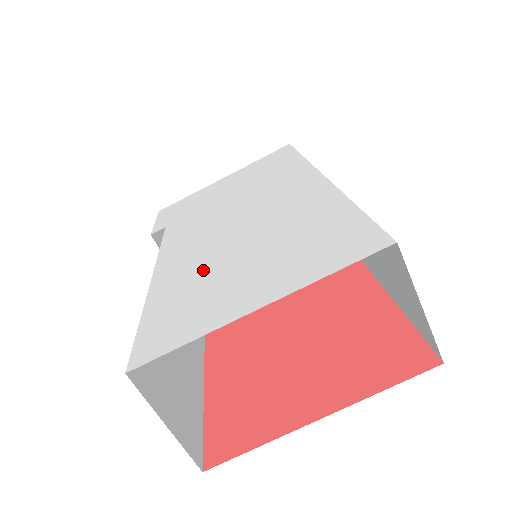
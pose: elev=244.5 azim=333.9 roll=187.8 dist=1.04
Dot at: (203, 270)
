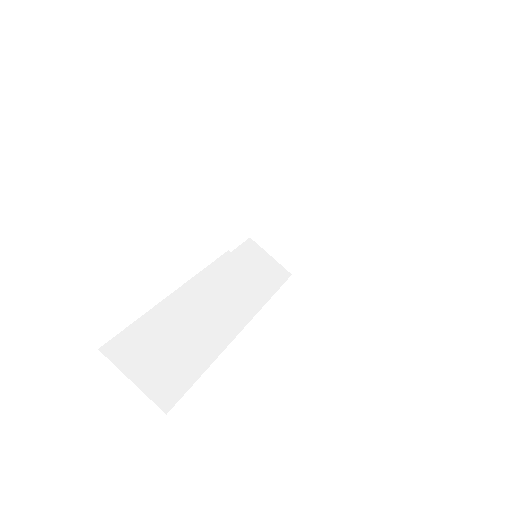
Dot at: occluded
